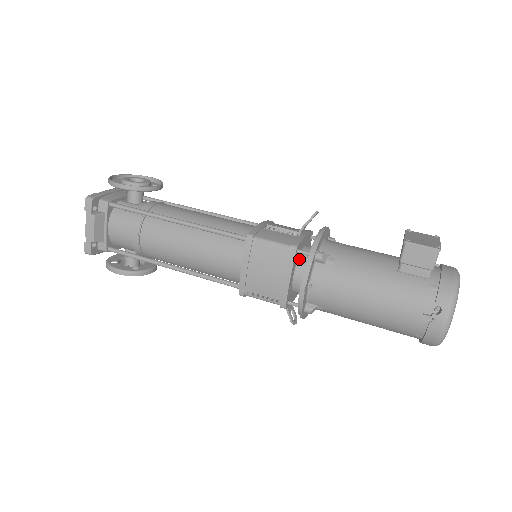
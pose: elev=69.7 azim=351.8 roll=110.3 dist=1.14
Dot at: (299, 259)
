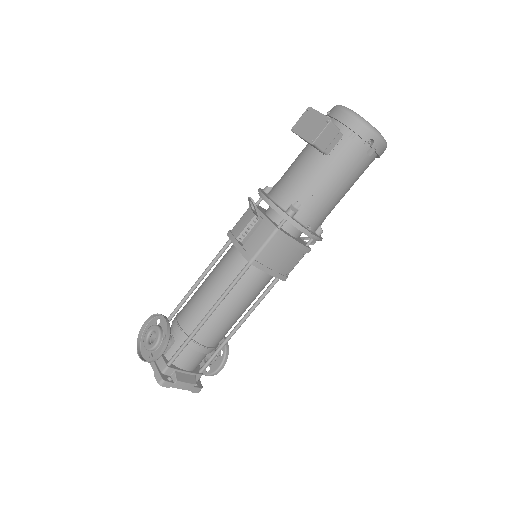
Dot at: (281, 227)
